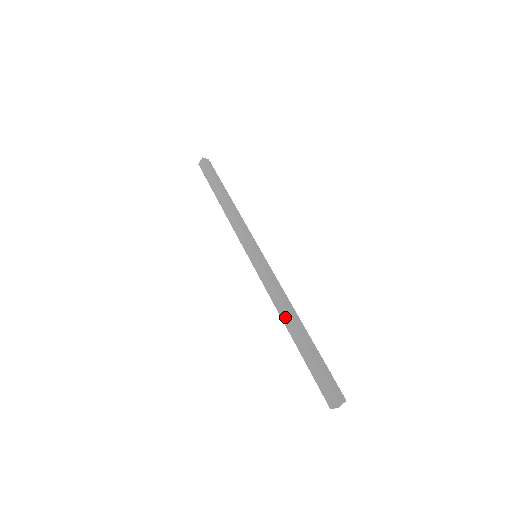
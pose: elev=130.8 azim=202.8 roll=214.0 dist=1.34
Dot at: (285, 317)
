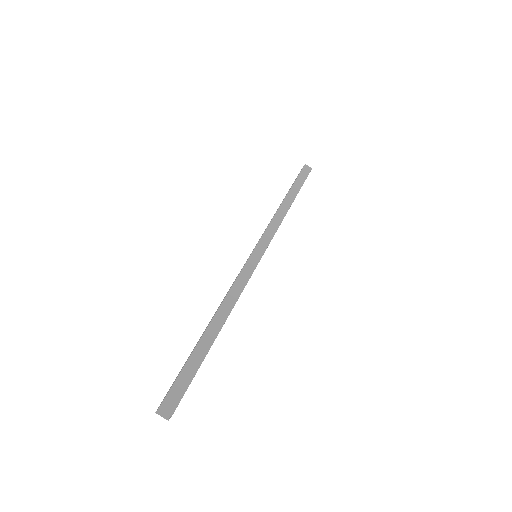
Dot at: (214, 314)
